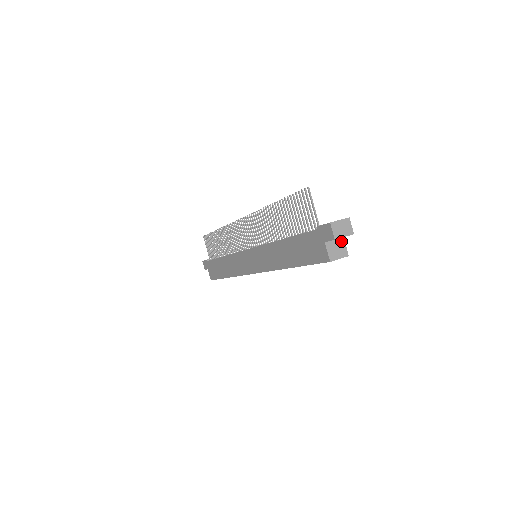
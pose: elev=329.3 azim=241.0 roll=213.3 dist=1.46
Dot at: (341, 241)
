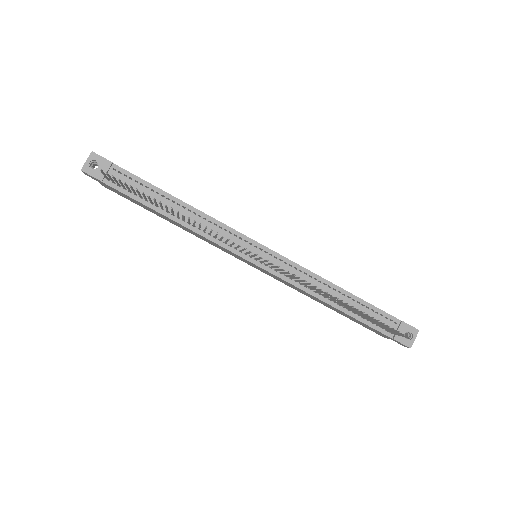
Dot at: occluded
